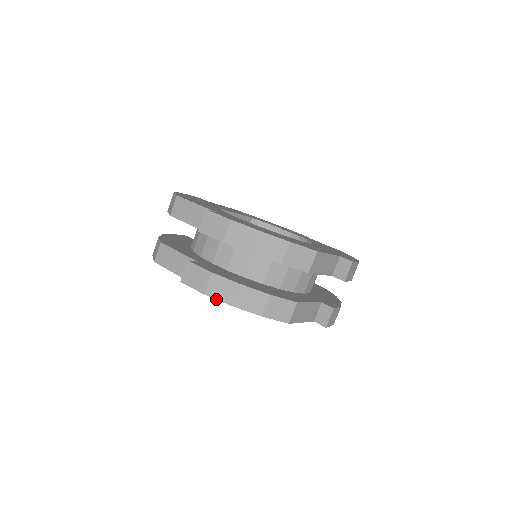
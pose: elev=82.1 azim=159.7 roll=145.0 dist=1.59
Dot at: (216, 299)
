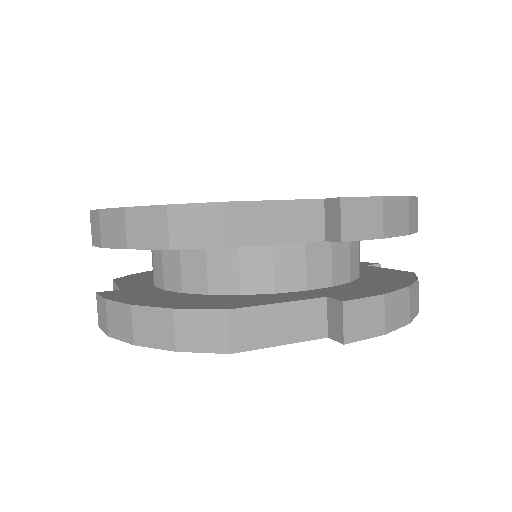
Dot at: (396, 329)
